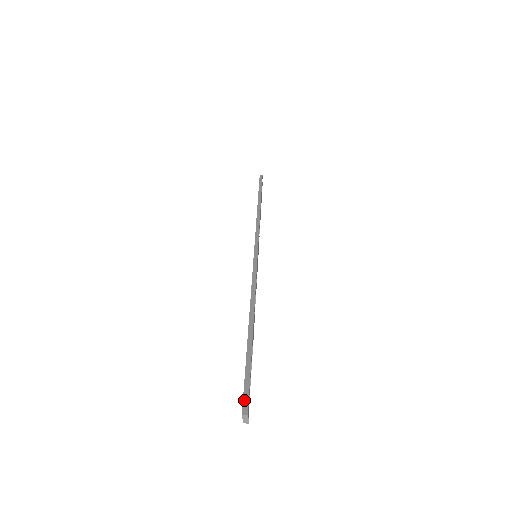
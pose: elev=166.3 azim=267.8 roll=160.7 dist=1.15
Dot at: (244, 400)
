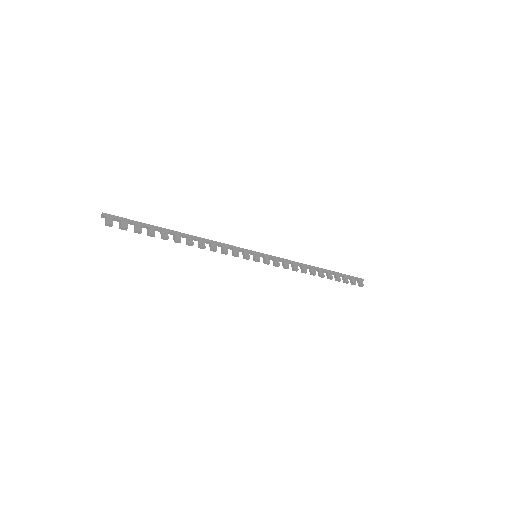
Dot at: (112, 217)
